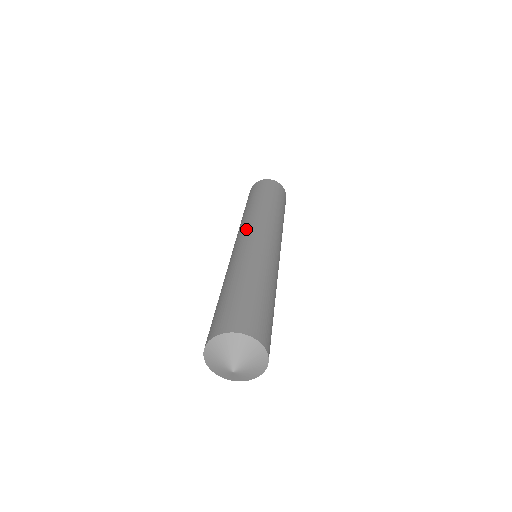
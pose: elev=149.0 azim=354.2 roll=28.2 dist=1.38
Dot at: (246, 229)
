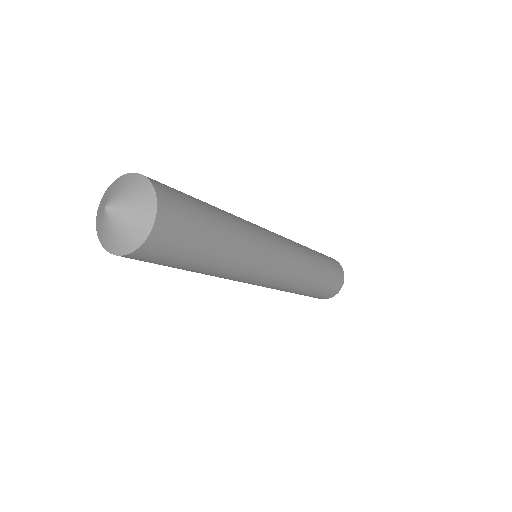
Dot at: occluded
